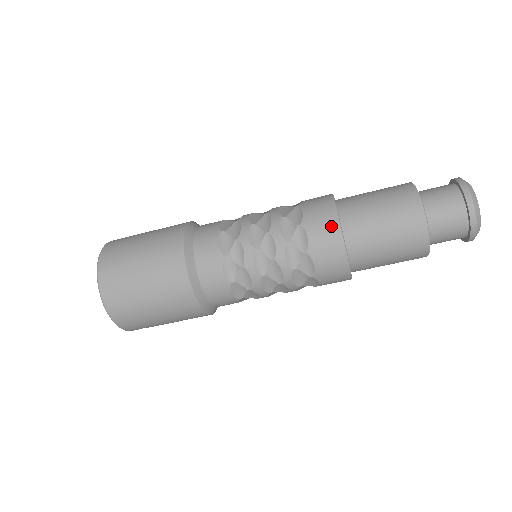
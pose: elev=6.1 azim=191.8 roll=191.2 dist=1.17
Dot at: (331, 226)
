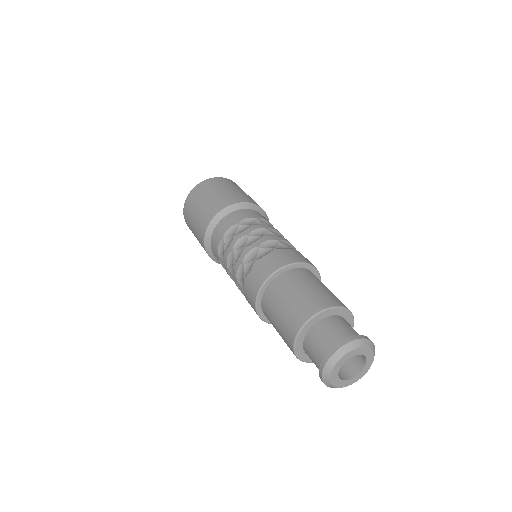
Dot at: (252, 299)
